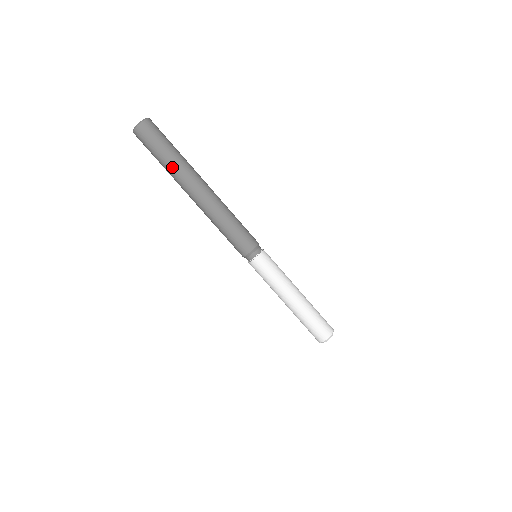
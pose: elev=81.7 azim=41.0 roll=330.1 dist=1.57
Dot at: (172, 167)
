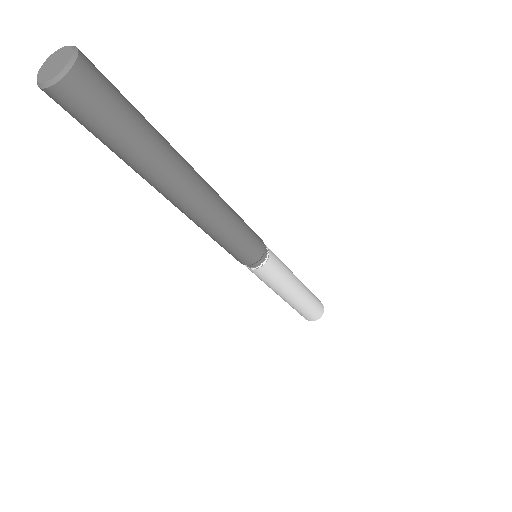
Dot at: (137, 165)
